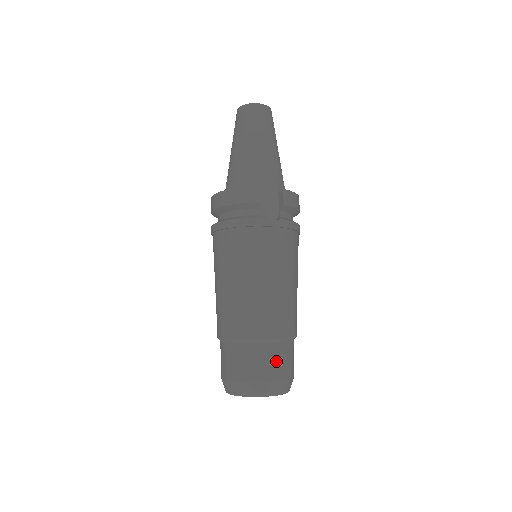
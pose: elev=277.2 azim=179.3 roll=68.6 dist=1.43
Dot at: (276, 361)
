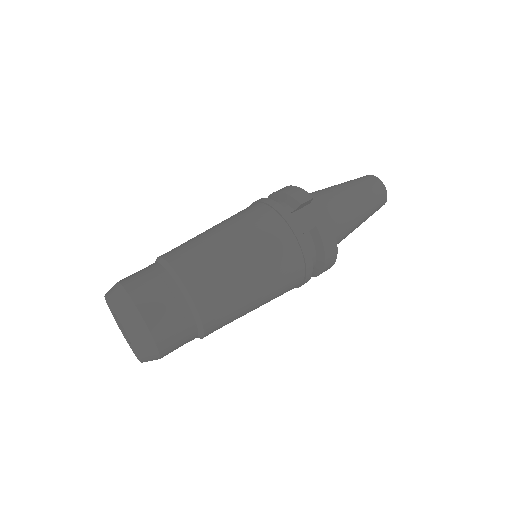
Dot at: (162, 303)
